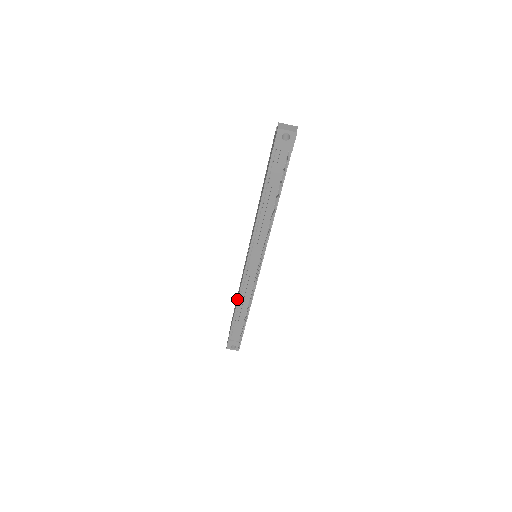
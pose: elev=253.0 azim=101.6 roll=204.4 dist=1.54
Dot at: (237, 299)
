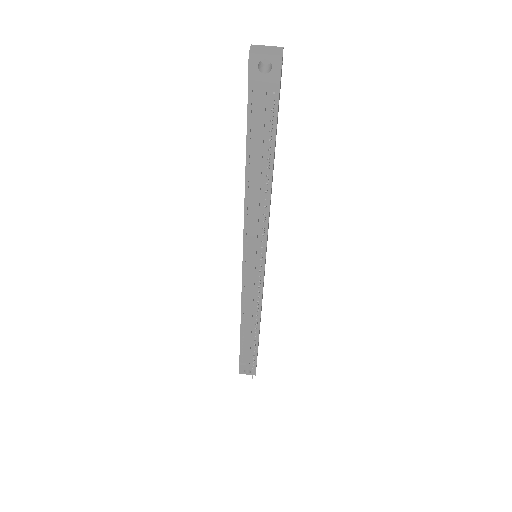
Dot at: occluded
